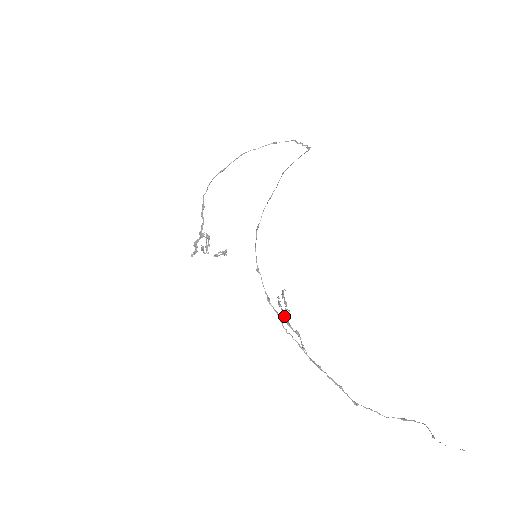
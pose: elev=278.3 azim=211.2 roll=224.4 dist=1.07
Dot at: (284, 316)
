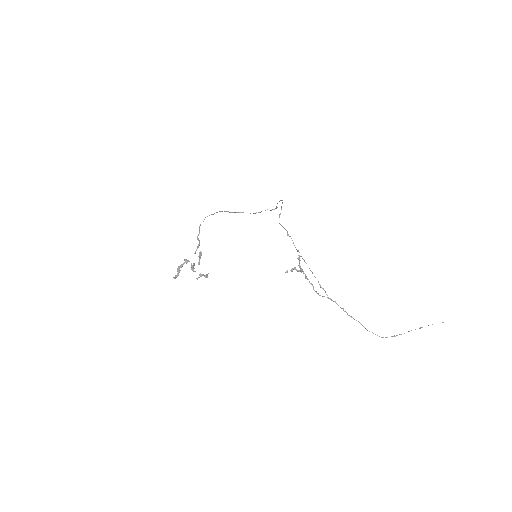
Dot at: (303, 271)
